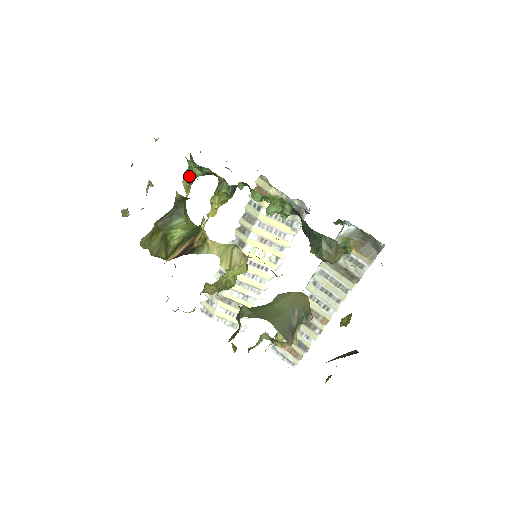
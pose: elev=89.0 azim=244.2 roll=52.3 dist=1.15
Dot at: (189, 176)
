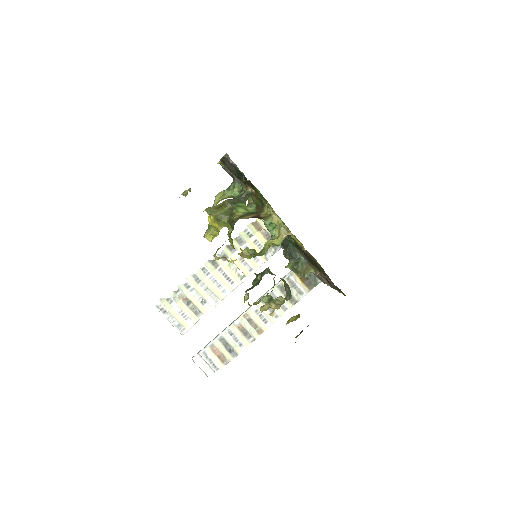
Dot at: (226, 194)
